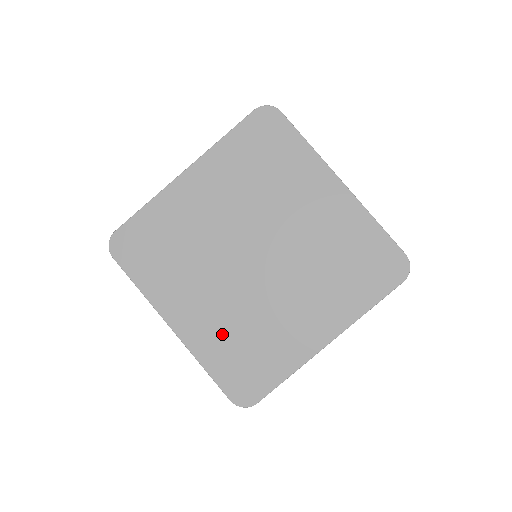
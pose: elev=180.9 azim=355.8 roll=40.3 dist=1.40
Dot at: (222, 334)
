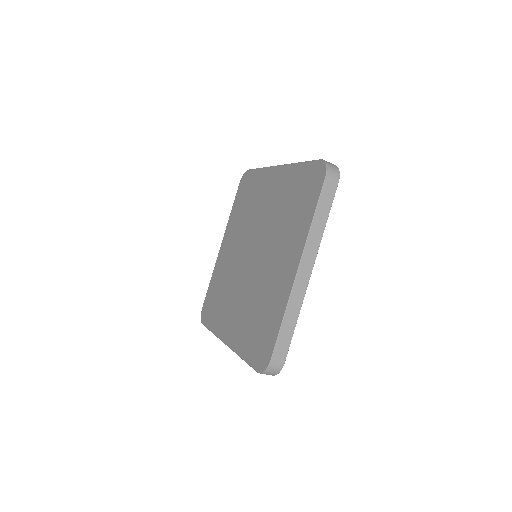
Dot at: (246, 323)
